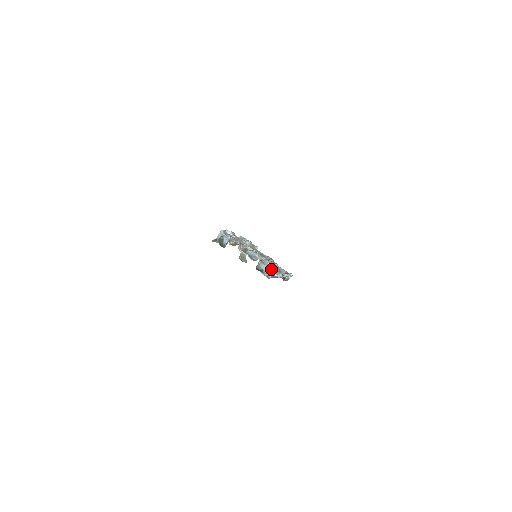
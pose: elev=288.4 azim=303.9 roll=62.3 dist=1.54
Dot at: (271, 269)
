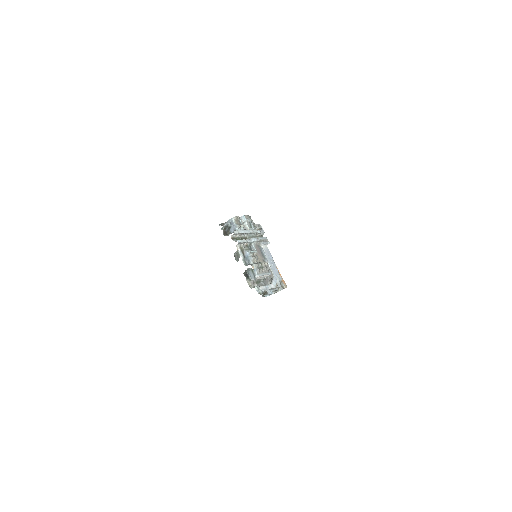
Dot at: occluded
